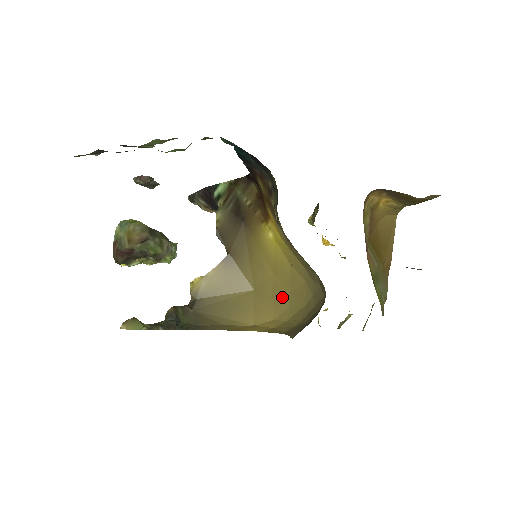
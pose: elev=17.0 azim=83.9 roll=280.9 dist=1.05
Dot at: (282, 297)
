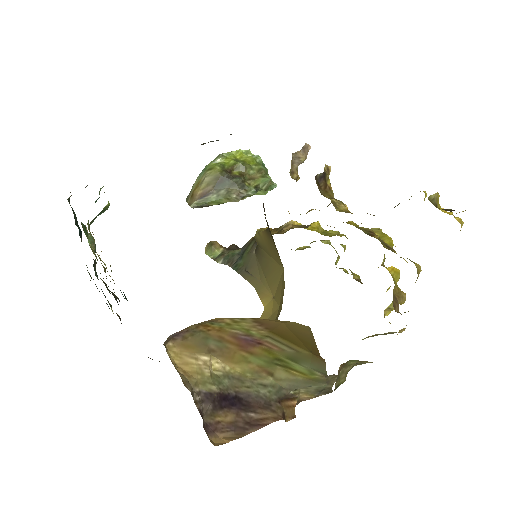
Dot at: occluded
